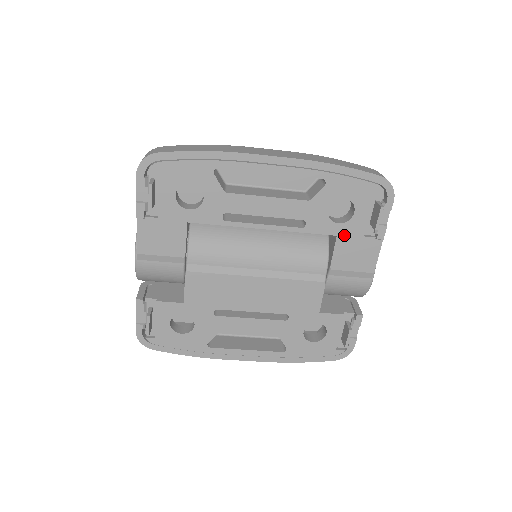
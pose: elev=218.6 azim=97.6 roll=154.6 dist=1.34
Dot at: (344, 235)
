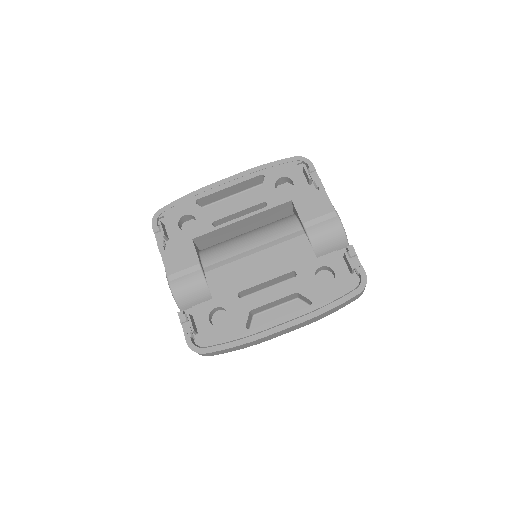
Dot at: (296, 198)
